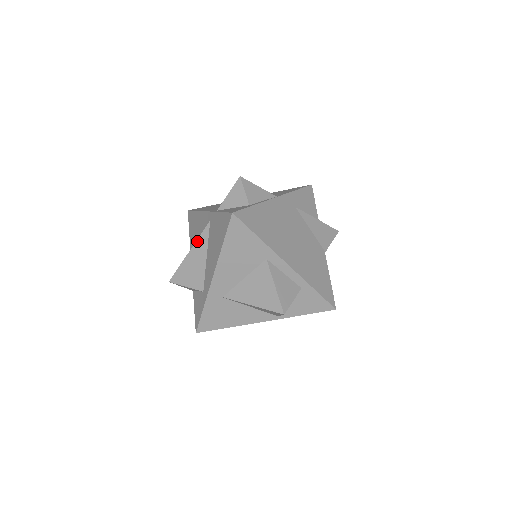
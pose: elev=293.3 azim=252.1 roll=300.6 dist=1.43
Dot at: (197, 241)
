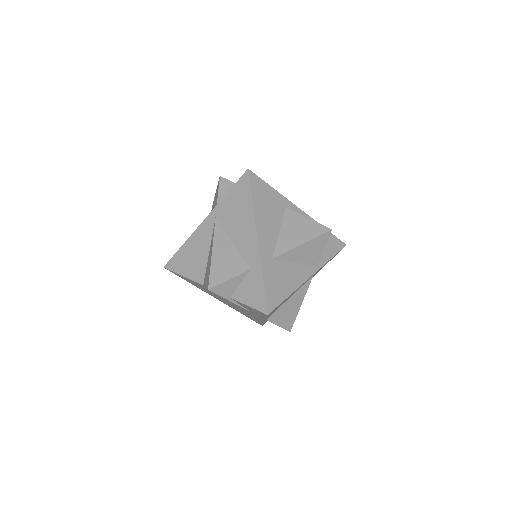
Dot at: (214, 238)
